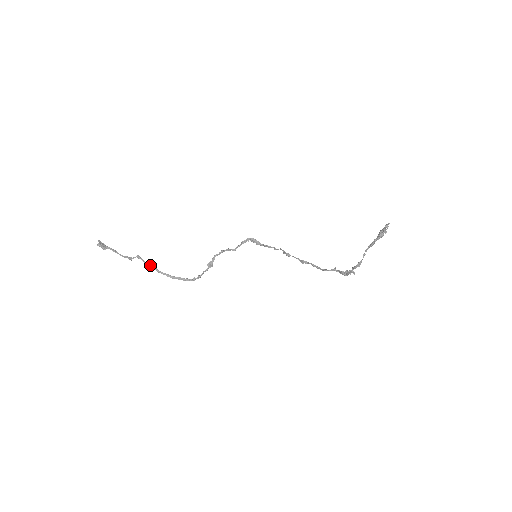
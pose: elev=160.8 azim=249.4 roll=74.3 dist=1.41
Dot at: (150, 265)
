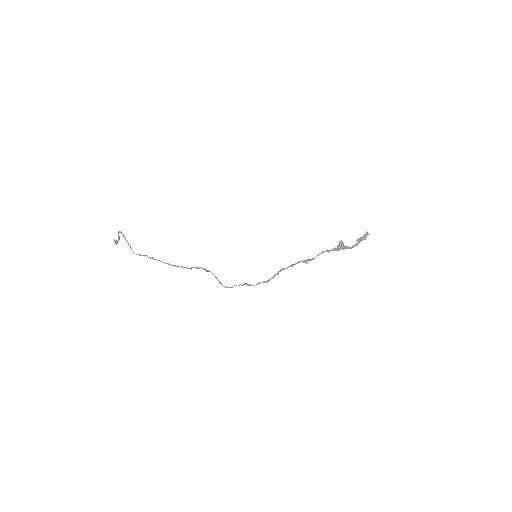
Dot at: (149, 257)
